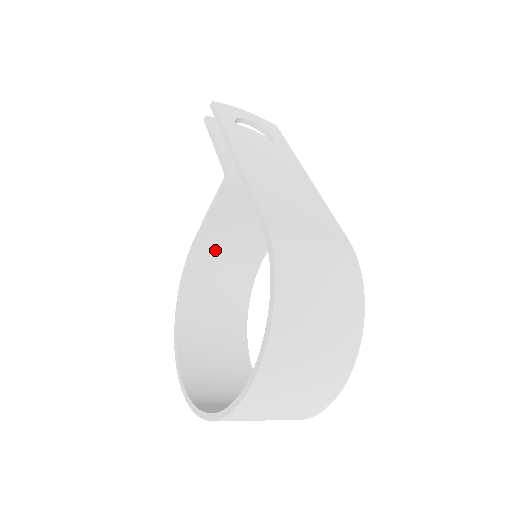
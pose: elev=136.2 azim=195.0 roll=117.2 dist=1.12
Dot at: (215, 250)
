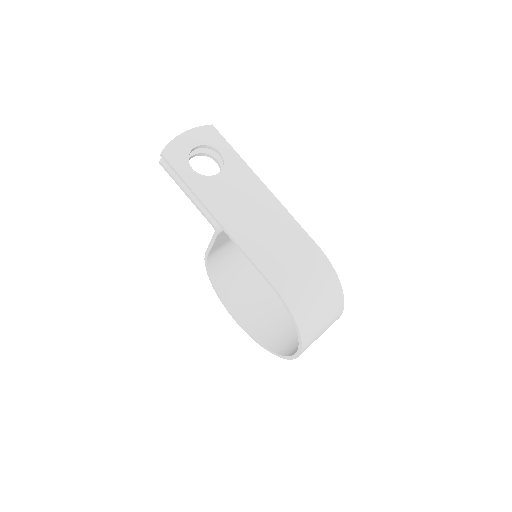
Dot at: (220, 248)
